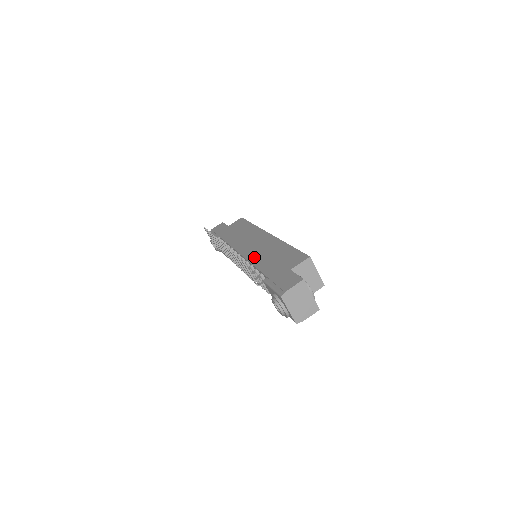
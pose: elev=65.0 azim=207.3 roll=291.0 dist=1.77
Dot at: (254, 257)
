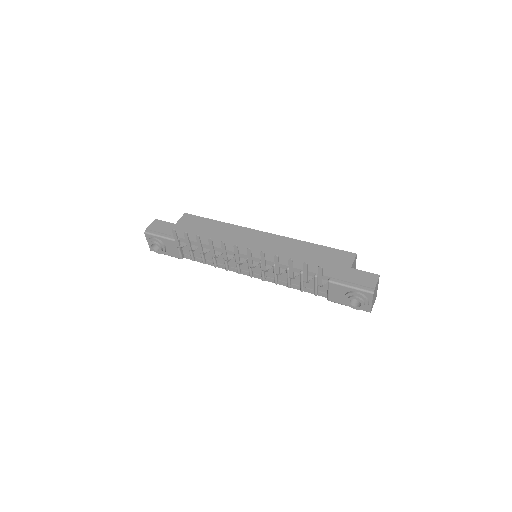
Dot at: (283, 259)
